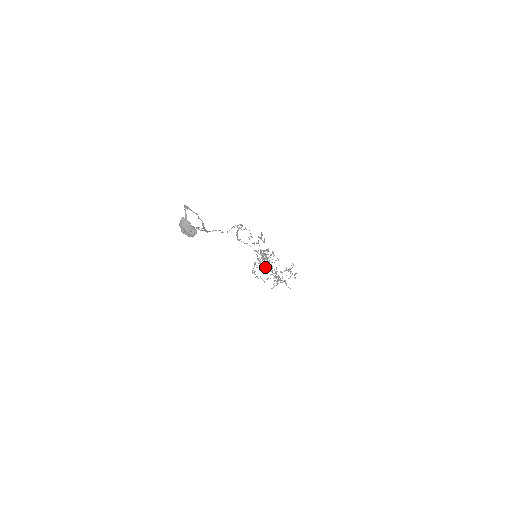
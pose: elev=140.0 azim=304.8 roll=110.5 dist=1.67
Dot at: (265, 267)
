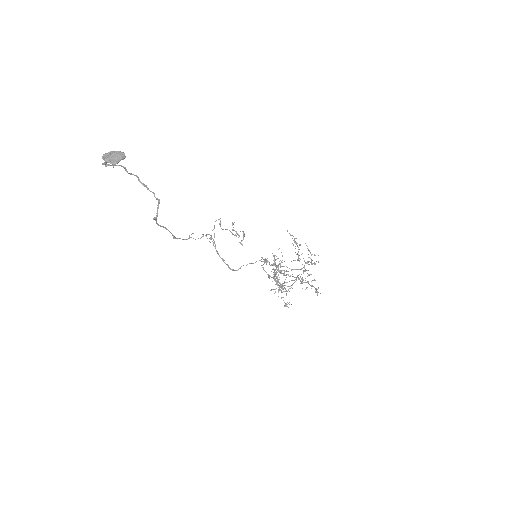
Dot at: (284, 275)
